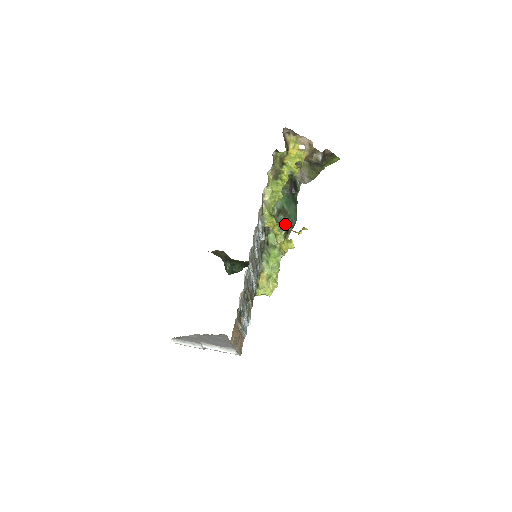
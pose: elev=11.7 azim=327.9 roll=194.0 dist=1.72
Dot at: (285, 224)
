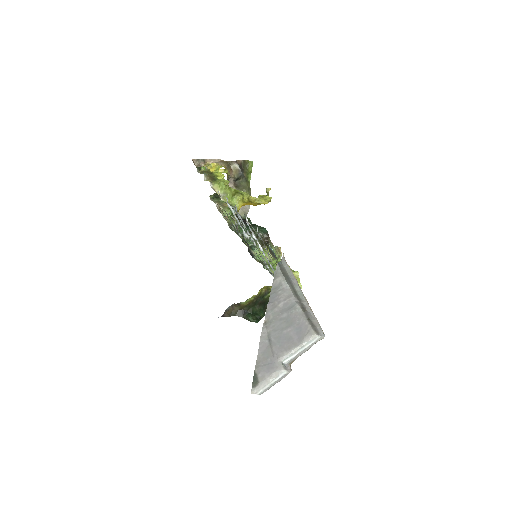
Dot at: occluded
